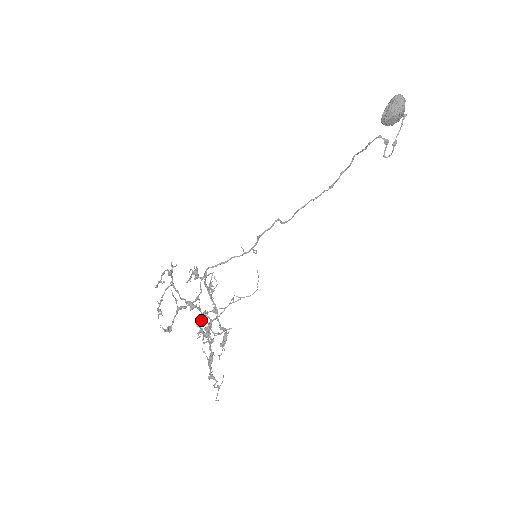
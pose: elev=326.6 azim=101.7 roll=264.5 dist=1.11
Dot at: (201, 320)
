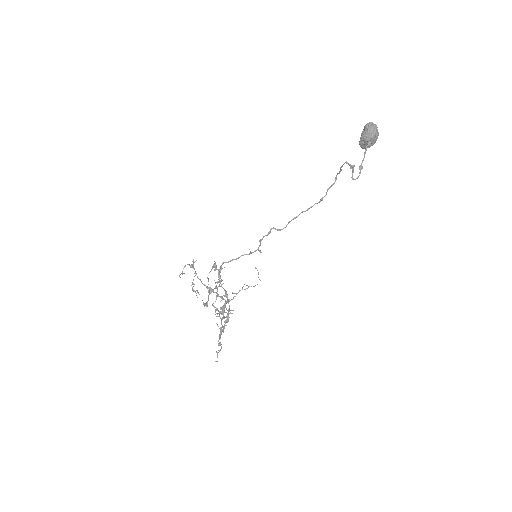
Dot at: (220, 301)
